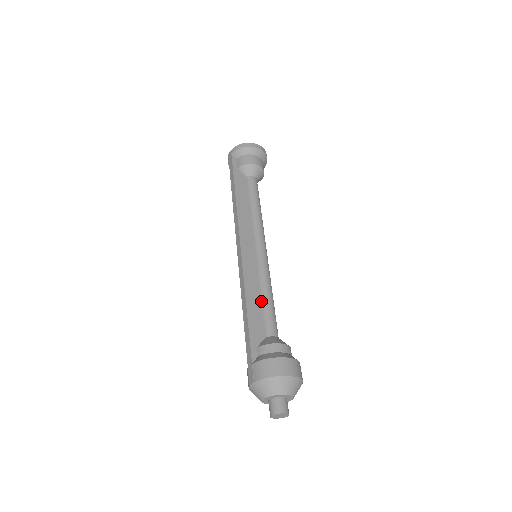
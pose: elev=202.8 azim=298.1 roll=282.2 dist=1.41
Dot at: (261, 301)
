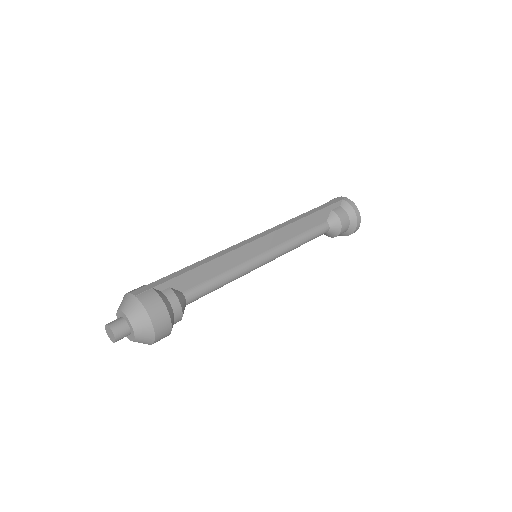
Dot at: (215, 276)
